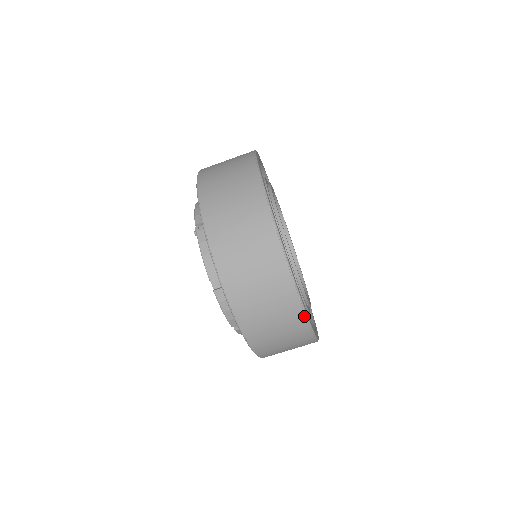
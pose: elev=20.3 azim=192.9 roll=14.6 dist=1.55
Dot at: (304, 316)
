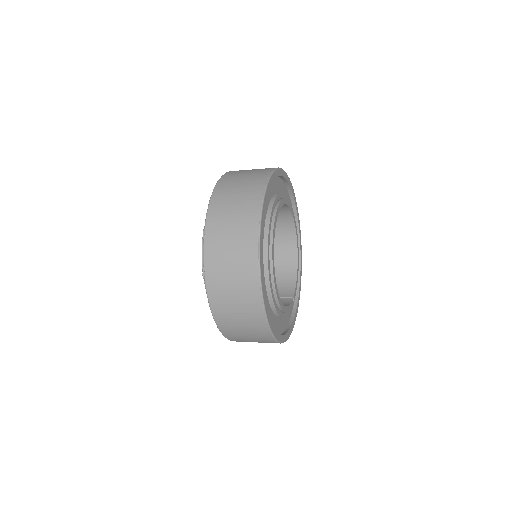
Dot at: occluded
